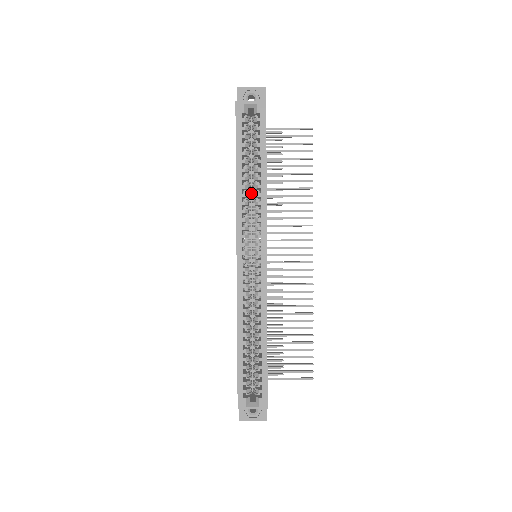
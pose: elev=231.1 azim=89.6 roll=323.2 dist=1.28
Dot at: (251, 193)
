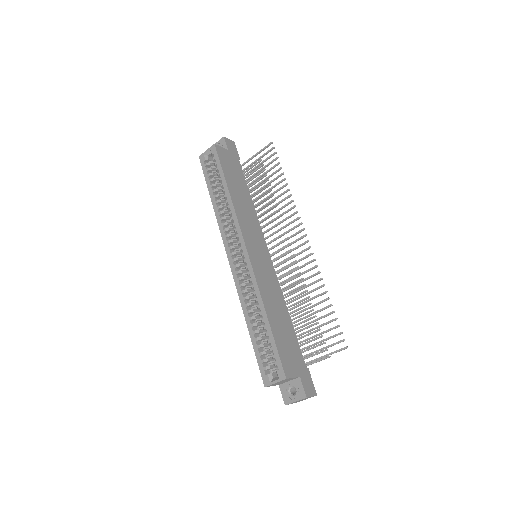
Dot at: occluded
